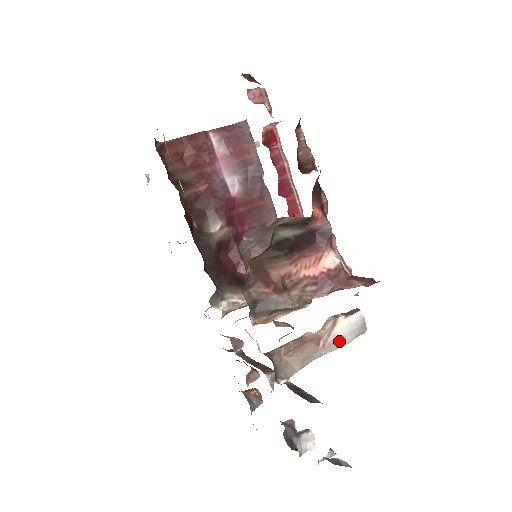
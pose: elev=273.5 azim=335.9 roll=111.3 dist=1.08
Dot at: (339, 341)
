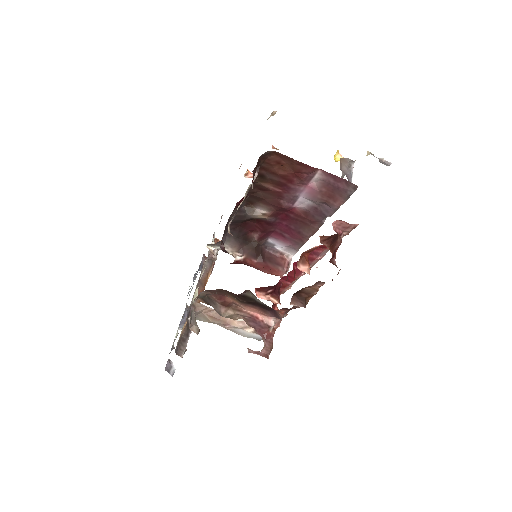
Dot at: (238, 332)
